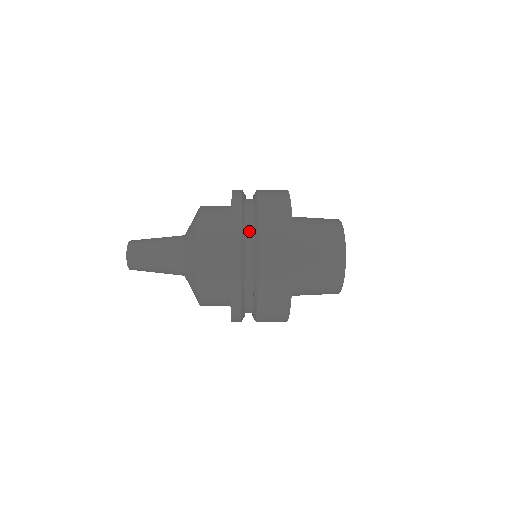
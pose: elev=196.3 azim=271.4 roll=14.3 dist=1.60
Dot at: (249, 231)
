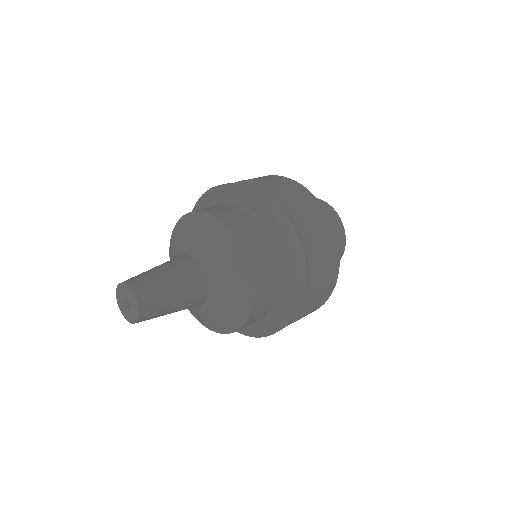
Dot at: occluded
